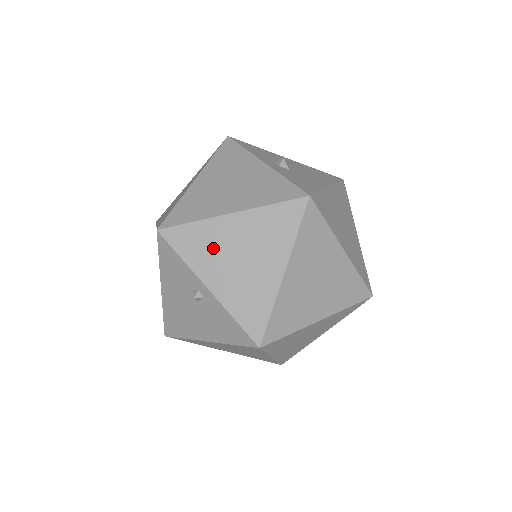
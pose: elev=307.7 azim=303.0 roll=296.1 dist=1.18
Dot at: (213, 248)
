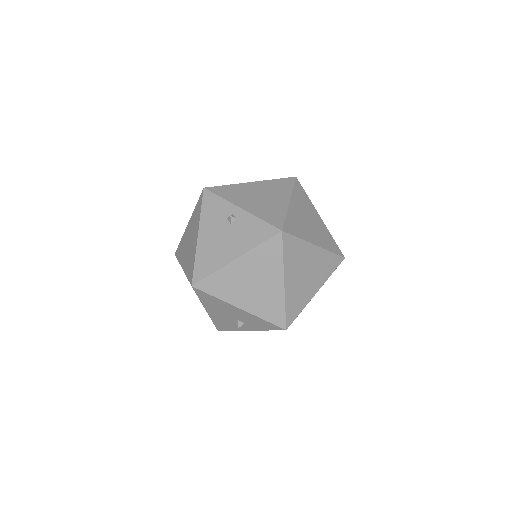
Dot at: (242, 193)
